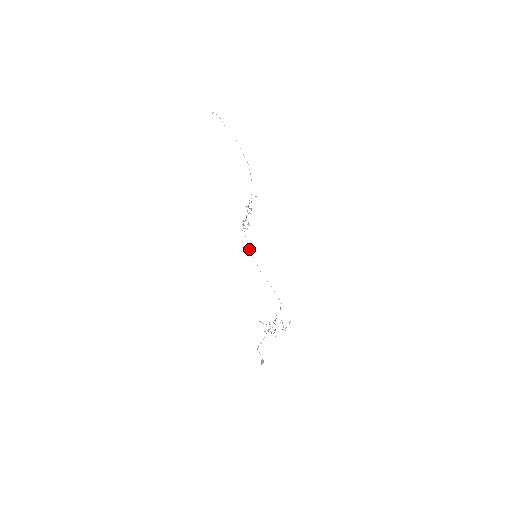
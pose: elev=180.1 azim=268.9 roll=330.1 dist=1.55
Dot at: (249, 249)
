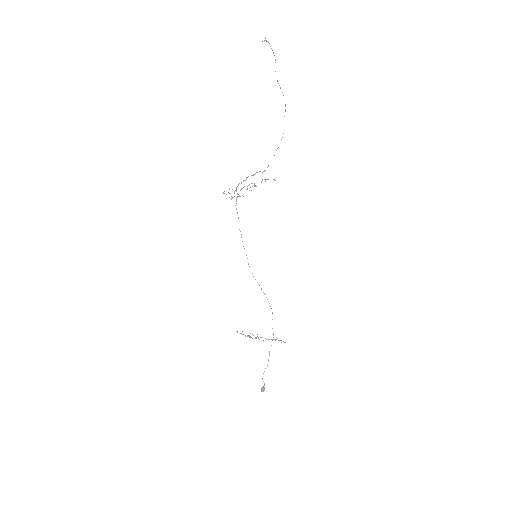
Dot at: occluded
